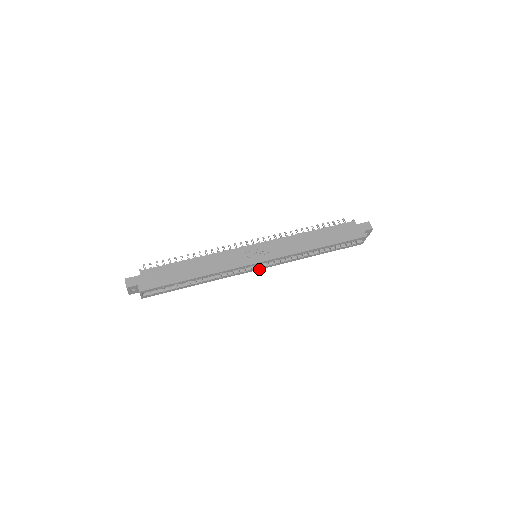
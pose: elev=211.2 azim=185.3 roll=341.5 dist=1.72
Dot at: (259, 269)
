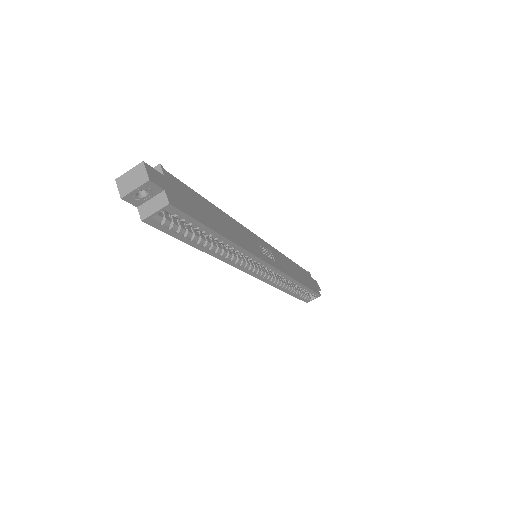
Dot at: (254, 276)
